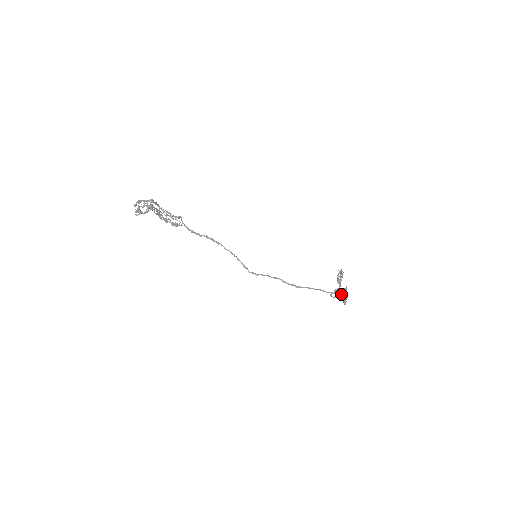
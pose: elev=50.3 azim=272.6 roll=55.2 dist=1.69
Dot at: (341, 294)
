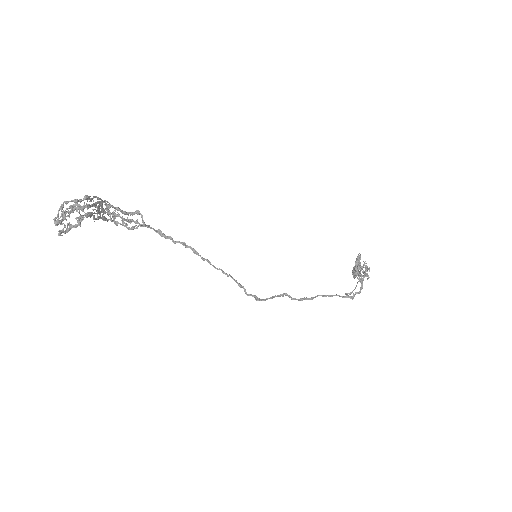
Dot at: occluded
